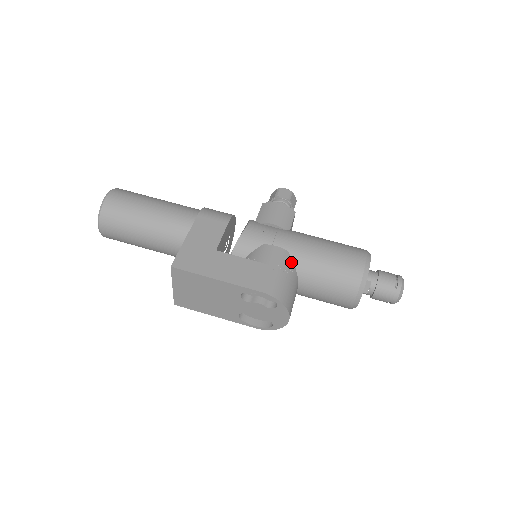
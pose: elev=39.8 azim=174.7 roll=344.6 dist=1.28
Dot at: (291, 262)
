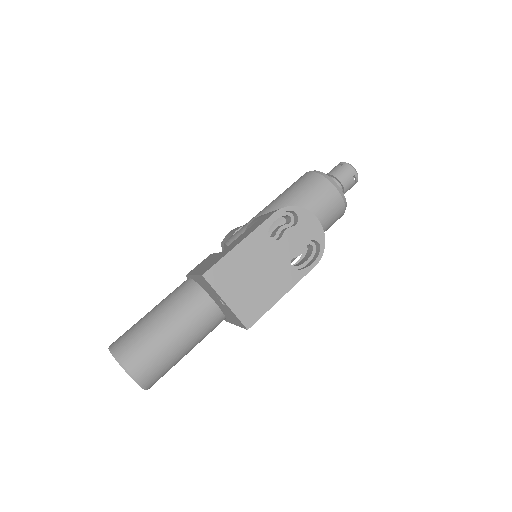
Dot at: occluded
